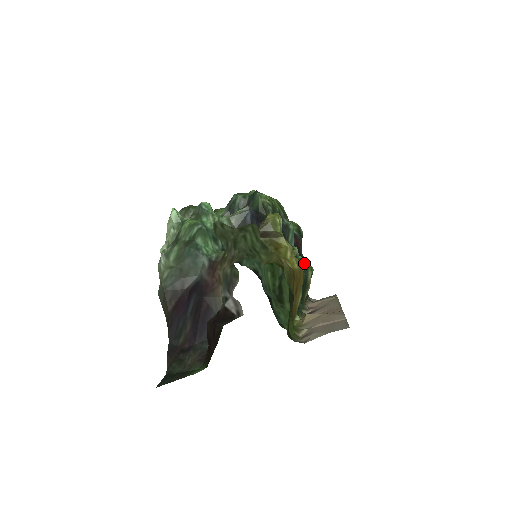
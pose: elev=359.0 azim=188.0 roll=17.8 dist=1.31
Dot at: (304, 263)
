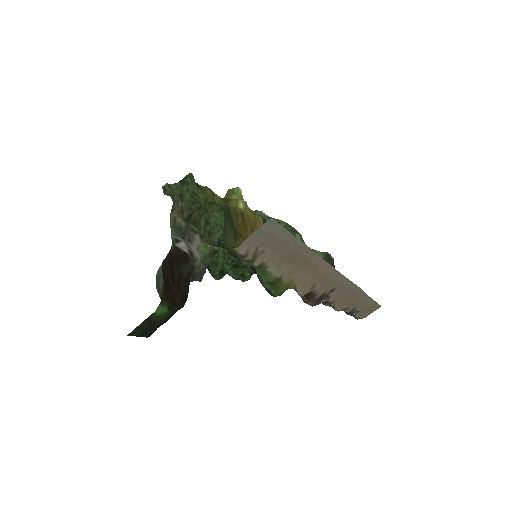
Dot at: occluded
